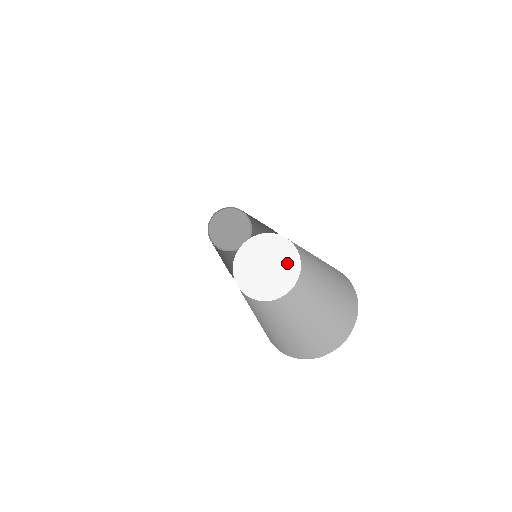
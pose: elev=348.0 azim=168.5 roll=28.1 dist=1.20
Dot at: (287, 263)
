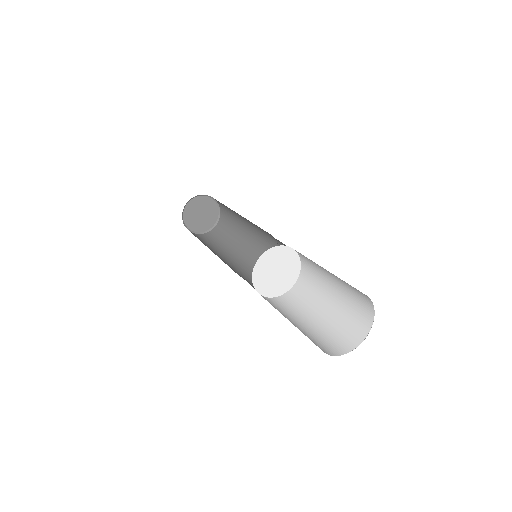
Dot at: (289, 261)
